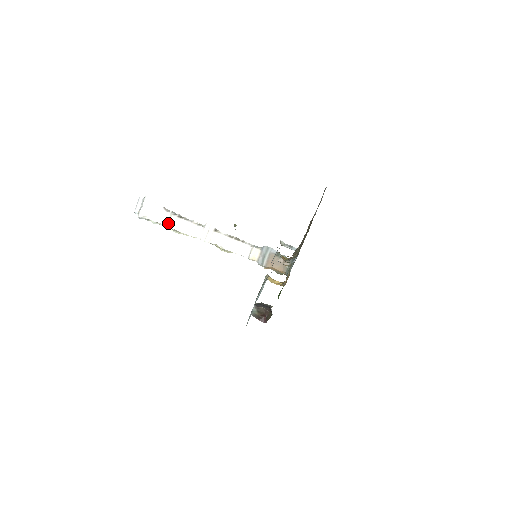
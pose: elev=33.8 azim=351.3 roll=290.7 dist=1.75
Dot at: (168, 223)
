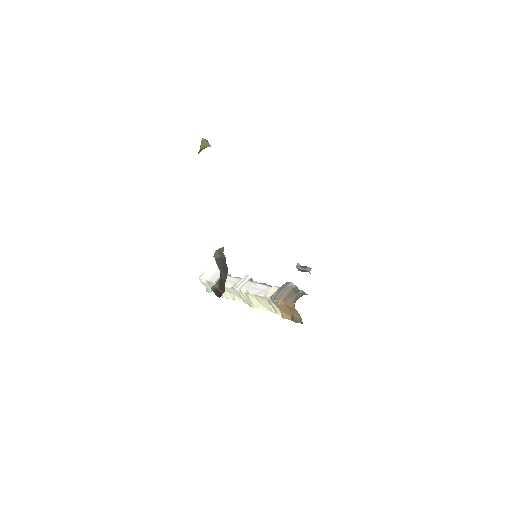
Dot at: (217, 280)
